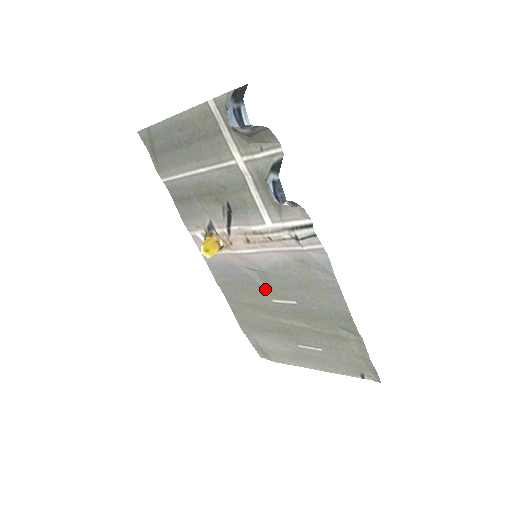
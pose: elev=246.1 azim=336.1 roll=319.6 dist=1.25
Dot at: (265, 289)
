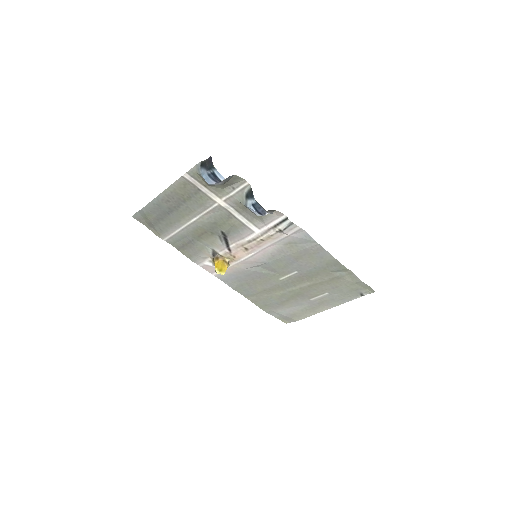
Dot at: (271, 274)
